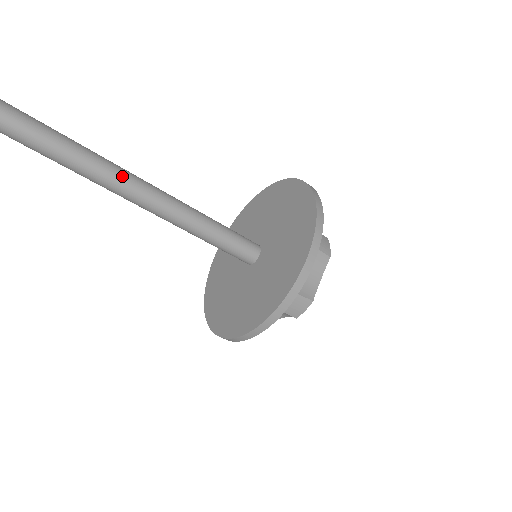
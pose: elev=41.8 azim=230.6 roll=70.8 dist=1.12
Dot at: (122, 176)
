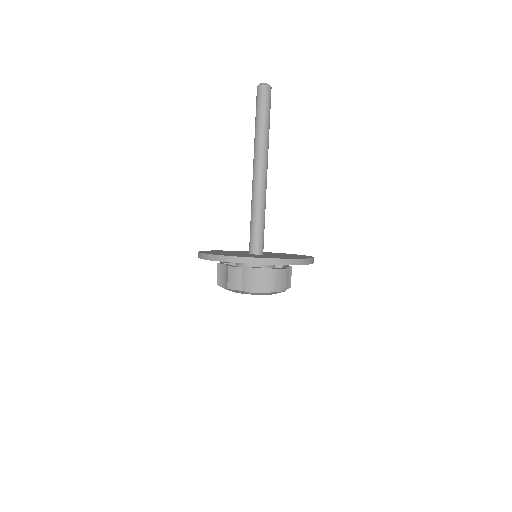
Dot at: occluded
